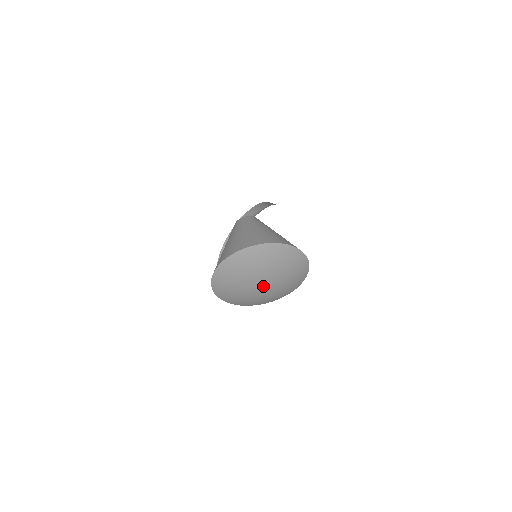
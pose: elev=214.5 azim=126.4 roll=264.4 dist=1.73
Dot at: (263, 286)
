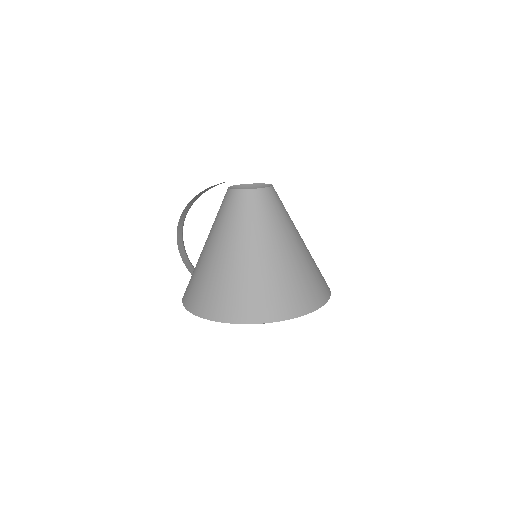
Dot at: occluded
